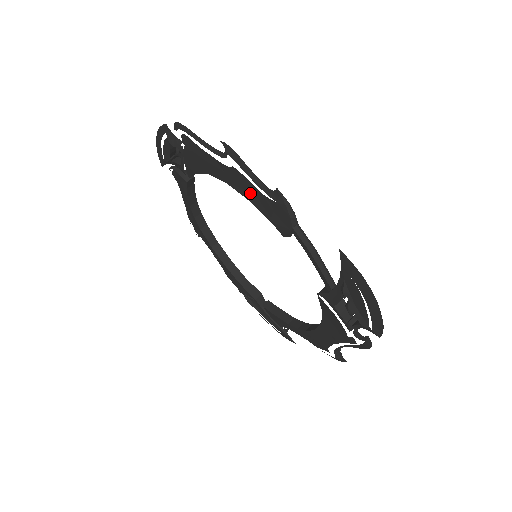
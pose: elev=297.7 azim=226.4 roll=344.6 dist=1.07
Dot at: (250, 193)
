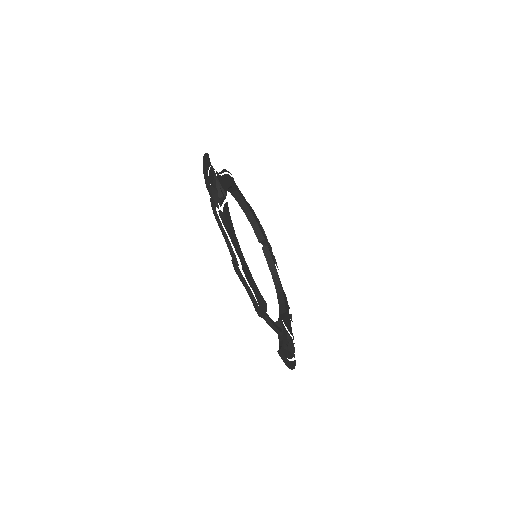
Dot at: occluded
